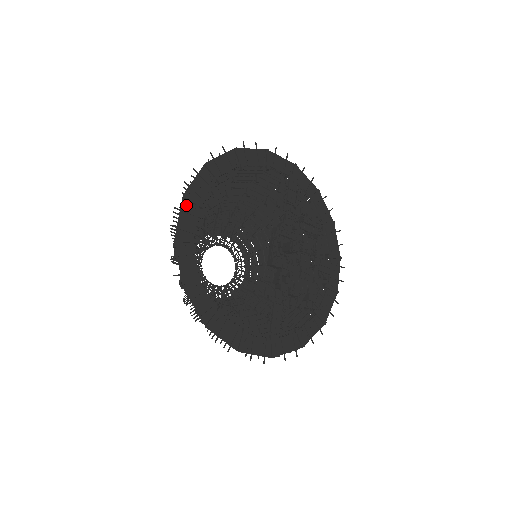
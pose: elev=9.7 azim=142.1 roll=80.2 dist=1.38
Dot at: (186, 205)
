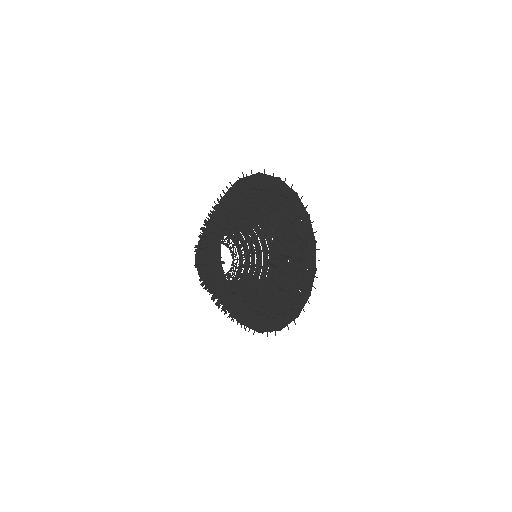
Dot at: (221, 207)
